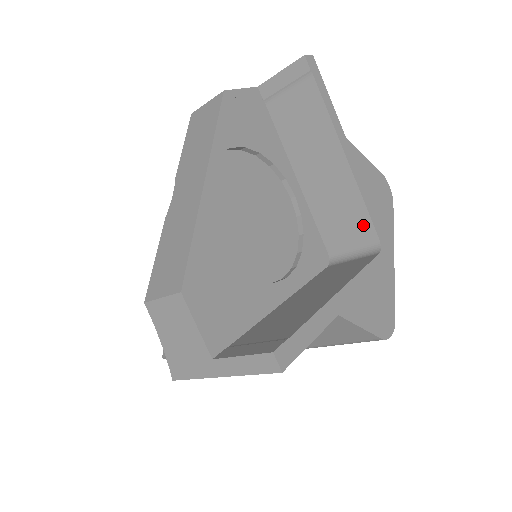
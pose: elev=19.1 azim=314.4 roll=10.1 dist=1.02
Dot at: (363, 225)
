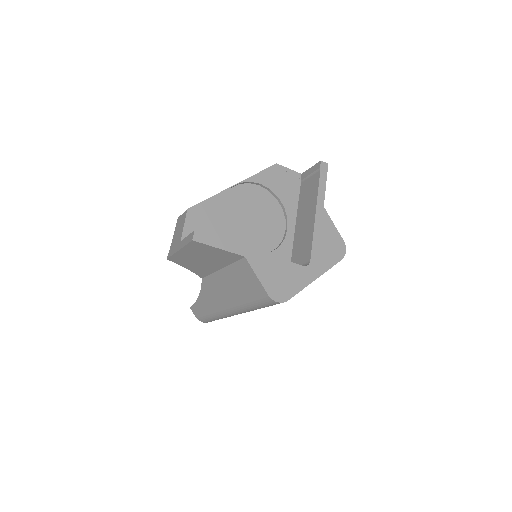
Dot at: (308, 252)
